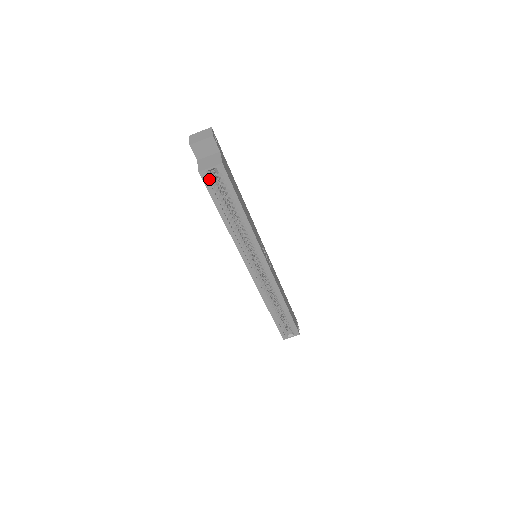
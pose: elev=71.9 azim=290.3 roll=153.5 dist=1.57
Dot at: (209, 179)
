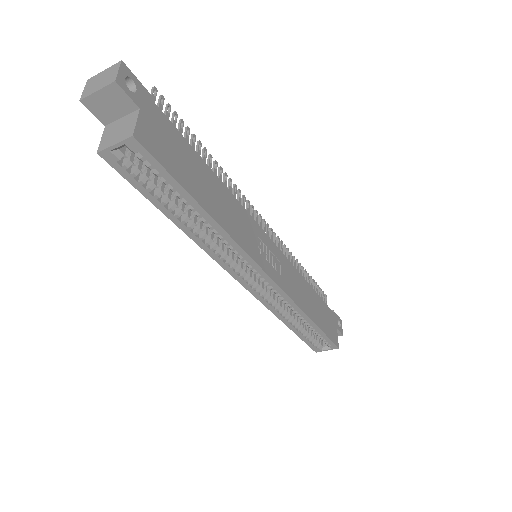
Dot at: (123, 162)
